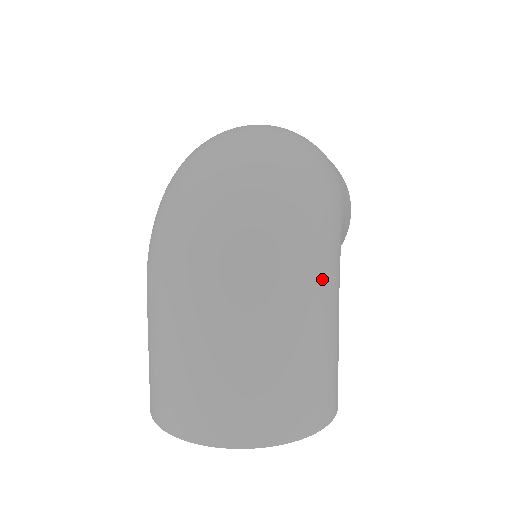
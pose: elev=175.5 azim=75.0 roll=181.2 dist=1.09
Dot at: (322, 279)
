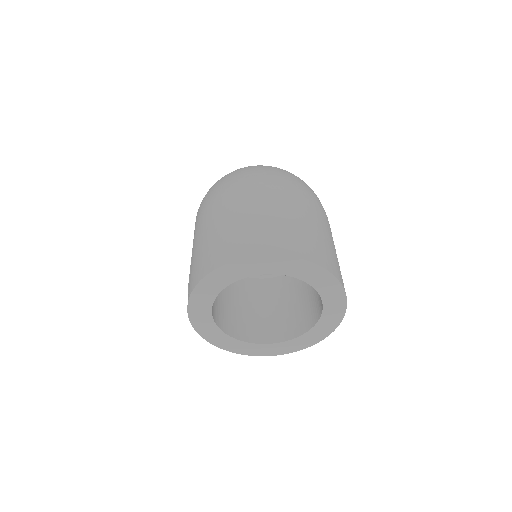
Dot at: occluded
